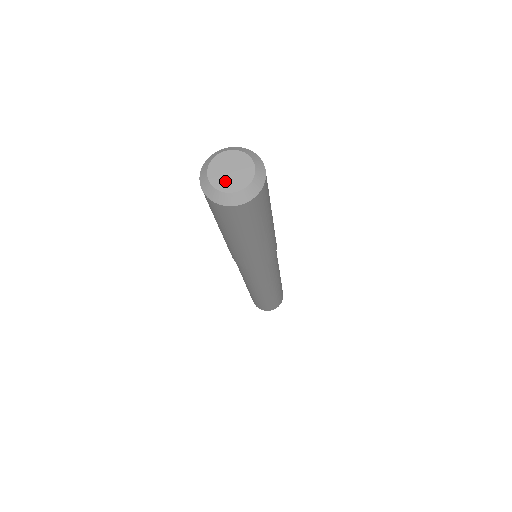
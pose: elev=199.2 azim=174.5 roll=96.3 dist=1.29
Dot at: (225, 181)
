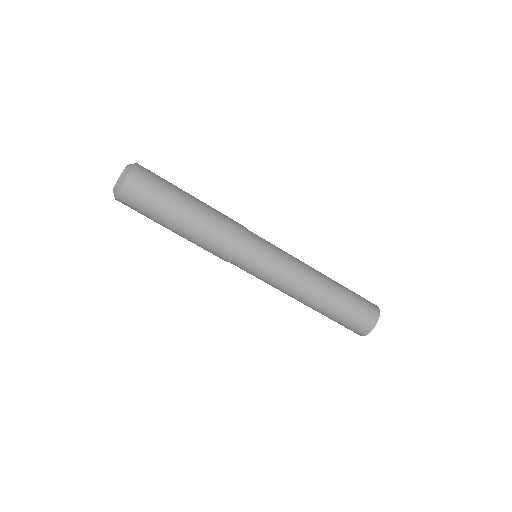
Dot at: occluded
